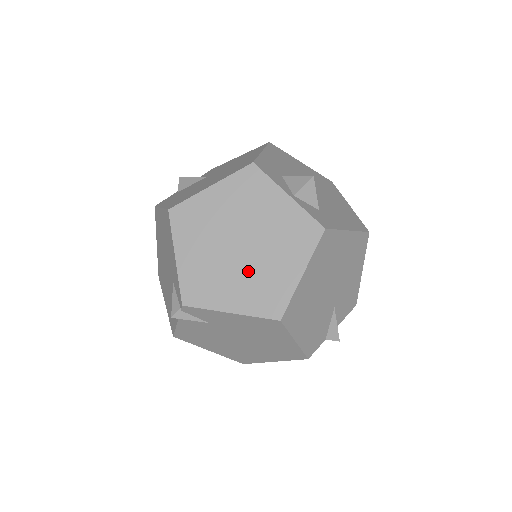
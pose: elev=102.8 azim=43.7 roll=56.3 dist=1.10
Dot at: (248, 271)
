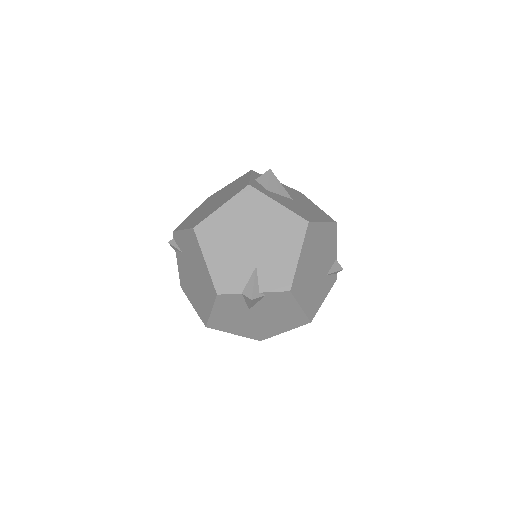
Dot at: (205, 211)
